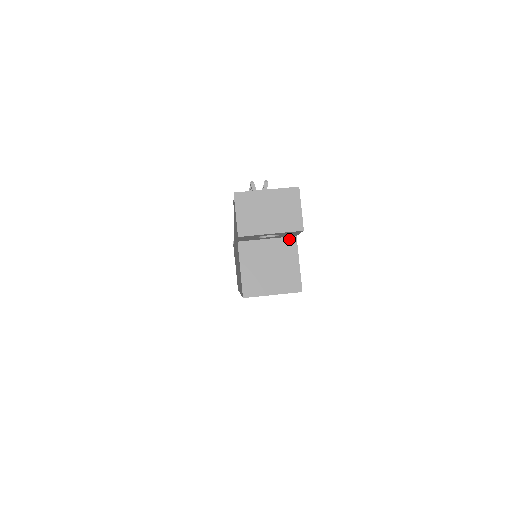
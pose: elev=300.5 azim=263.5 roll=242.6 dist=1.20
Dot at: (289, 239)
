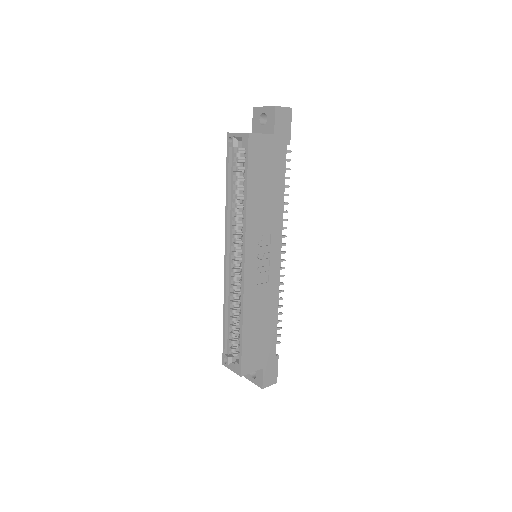
Dot at: (270, 134)
